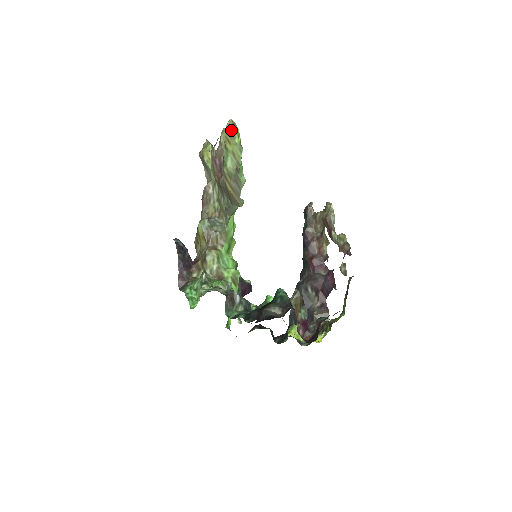
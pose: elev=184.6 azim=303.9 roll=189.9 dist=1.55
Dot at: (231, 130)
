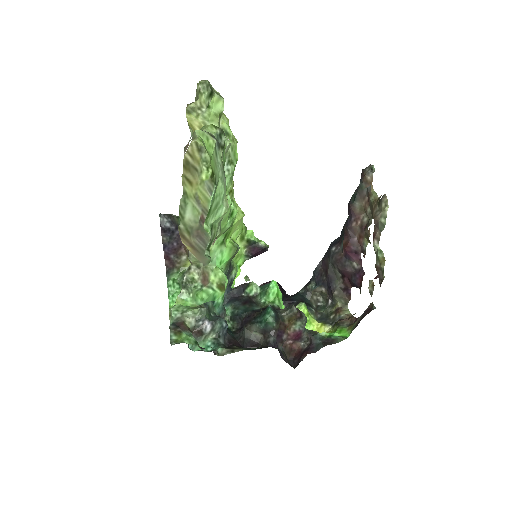
Dot at: (194, 161)
